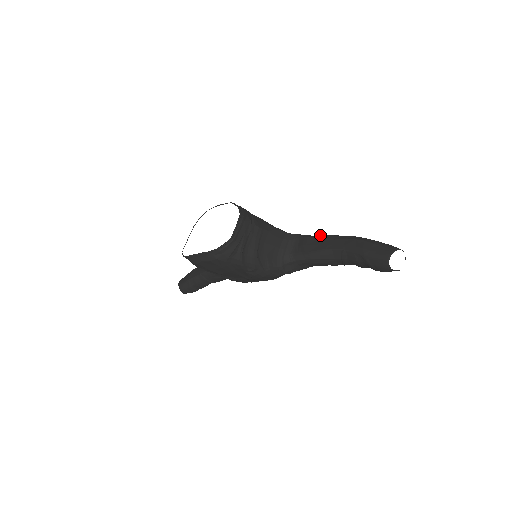
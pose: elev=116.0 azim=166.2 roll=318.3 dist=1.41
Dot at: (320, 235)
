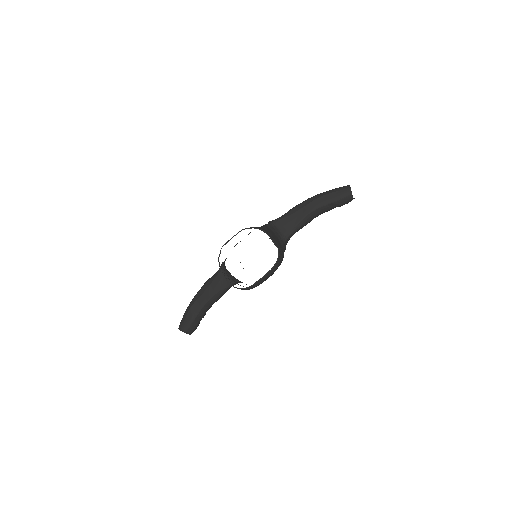
Dot at: (288, 211)
